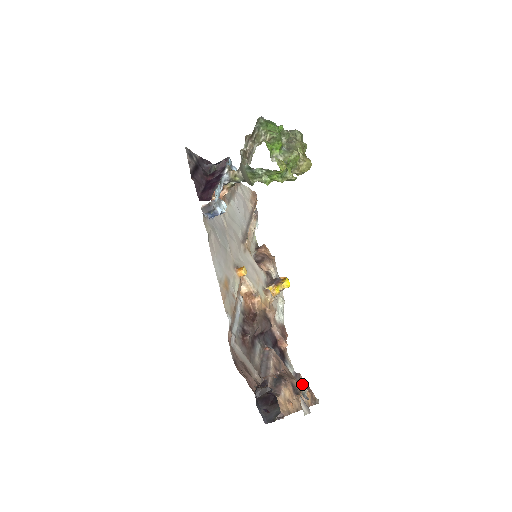
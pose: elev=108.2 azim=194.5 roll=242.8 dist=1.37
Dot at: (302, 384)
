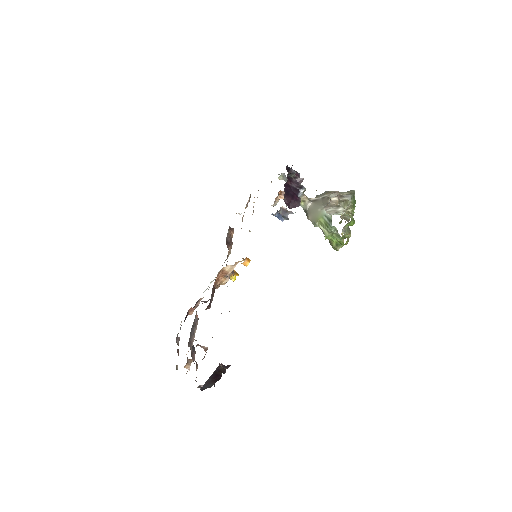
Dot at: occluded
